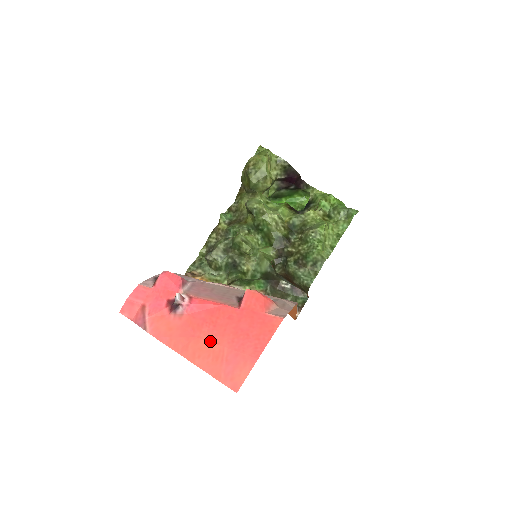
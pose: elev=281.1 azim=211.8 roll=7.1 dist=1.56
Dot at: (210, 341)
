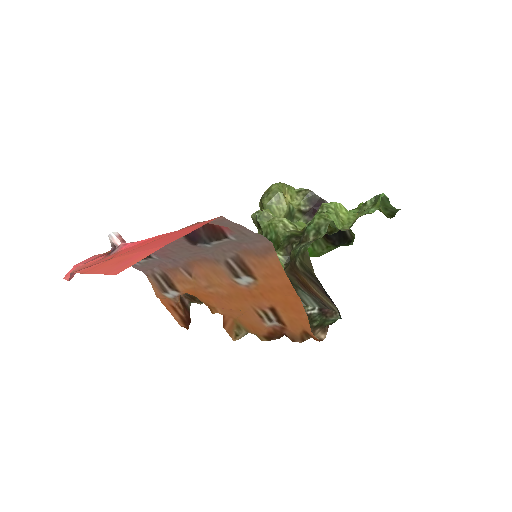
Dot at: (124, 255)
